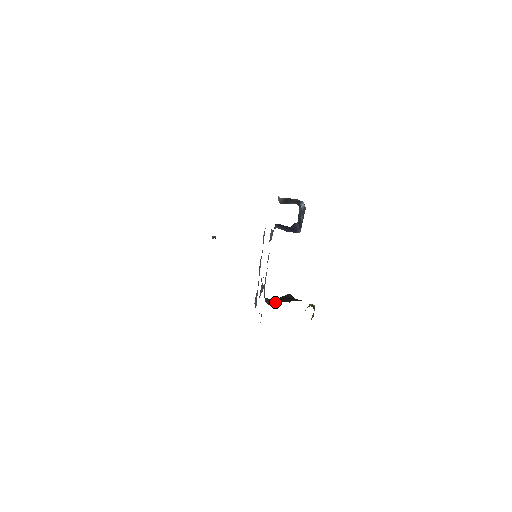
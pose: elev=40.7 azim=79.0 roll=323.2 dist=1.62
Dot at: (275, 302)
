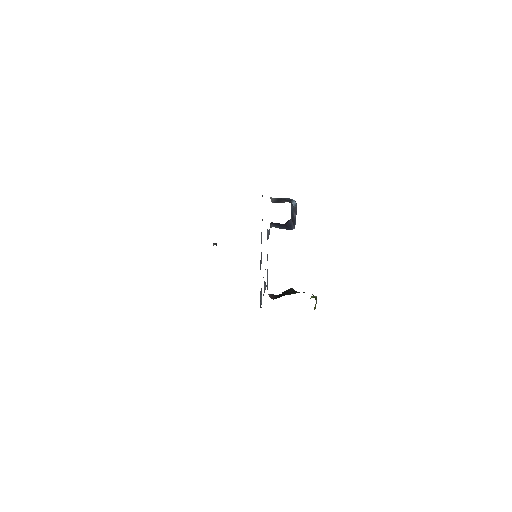
Dot at: (278, 296)
